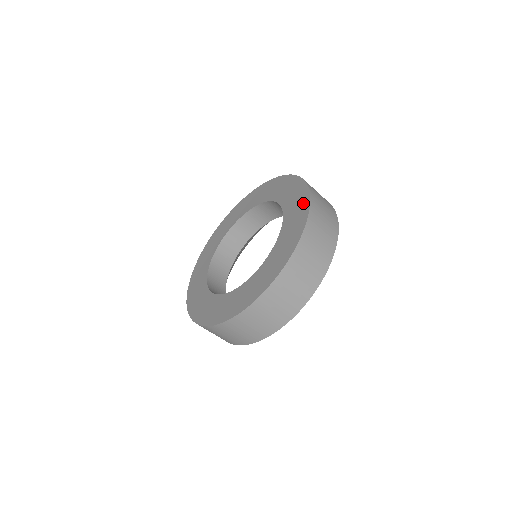
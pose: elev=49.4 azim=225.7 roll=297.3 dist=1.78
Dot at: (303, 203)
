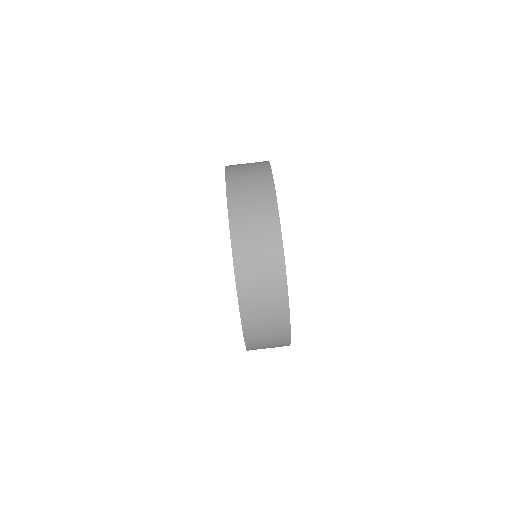
Dot at: occluded
